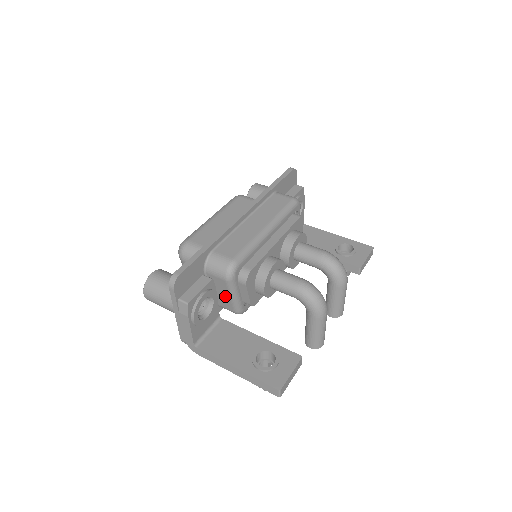
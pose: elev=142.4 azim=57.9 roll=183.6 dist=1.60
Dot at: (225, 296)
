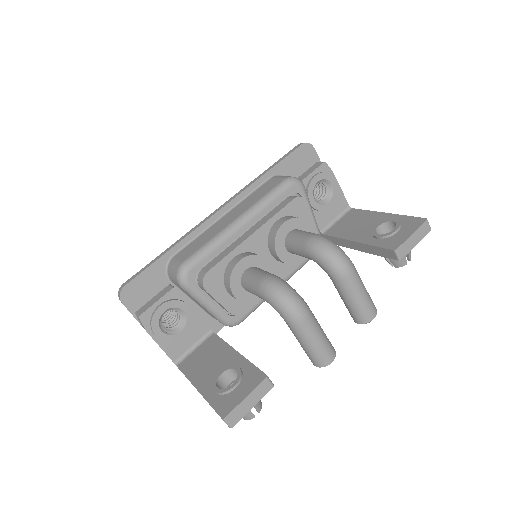
Dot at: (201, 306)
